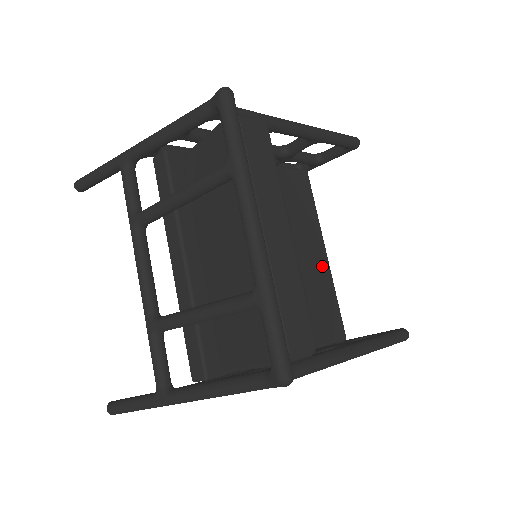
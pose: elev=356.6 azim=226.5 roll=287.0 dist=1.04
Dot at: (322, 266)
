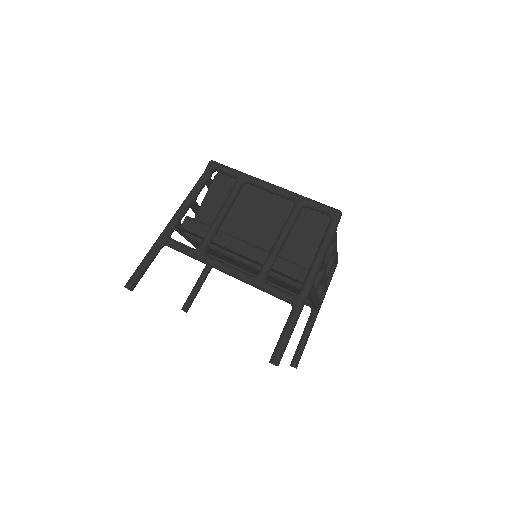
Dot at: occluded
